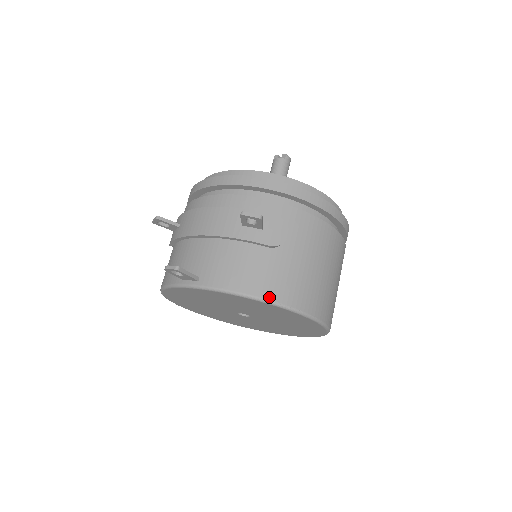
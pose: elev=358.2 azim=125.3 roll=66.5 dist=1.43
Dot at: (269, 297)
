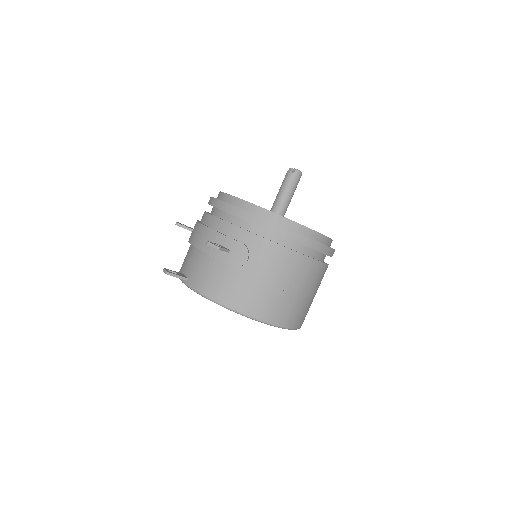
Dot at: (226, 304)
